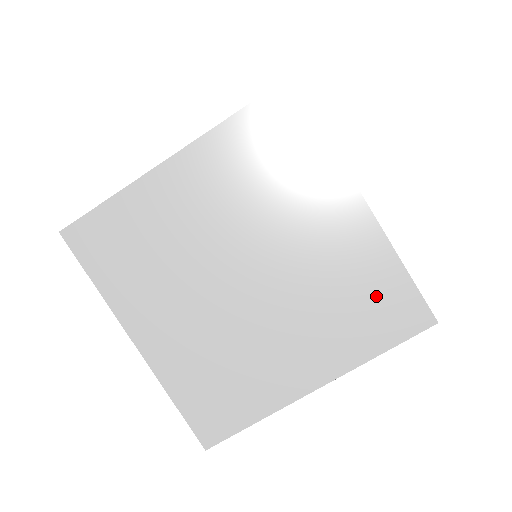
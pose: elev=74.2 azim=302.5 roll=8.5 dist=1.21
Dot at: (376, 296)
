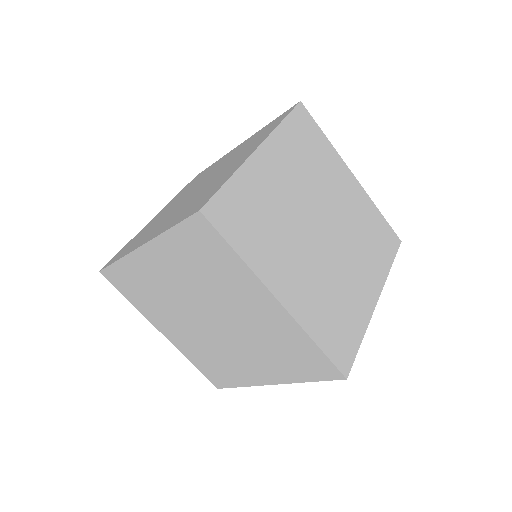
Dot at: (299, 353)
